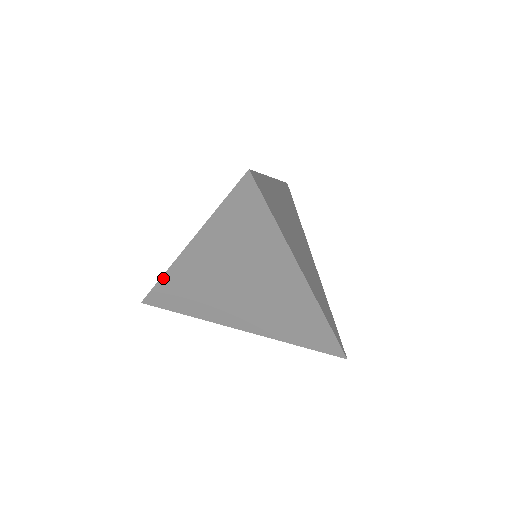
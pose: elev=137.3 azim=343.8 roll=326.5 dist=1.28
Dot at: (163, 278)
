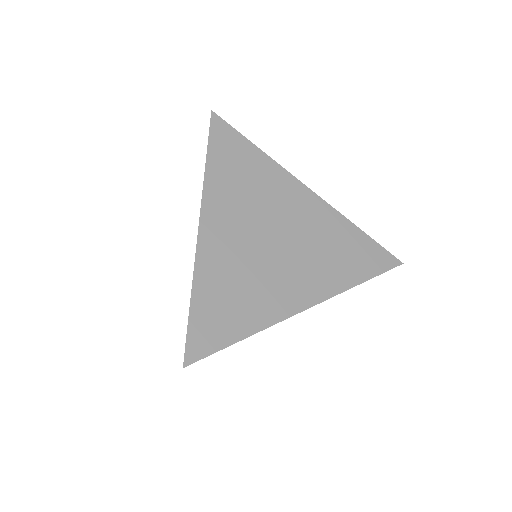
Dot at: occluded
